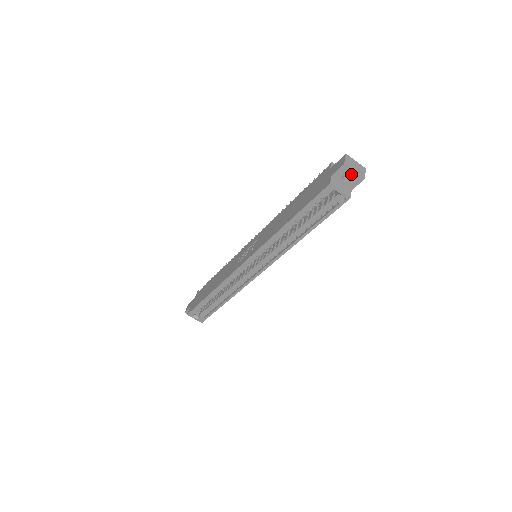
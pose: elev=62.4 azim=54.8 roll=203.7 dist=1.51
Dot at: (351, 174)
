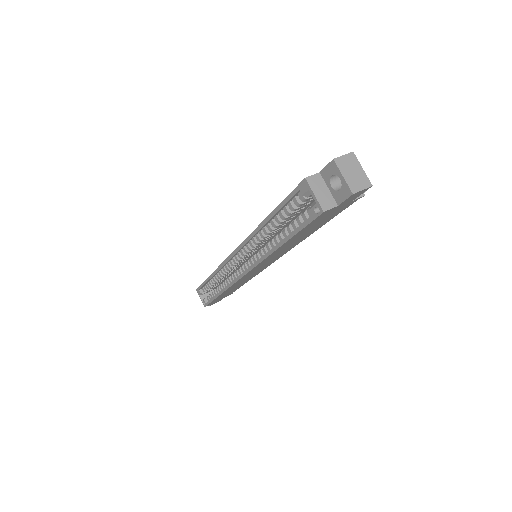
Dot at: occluded
